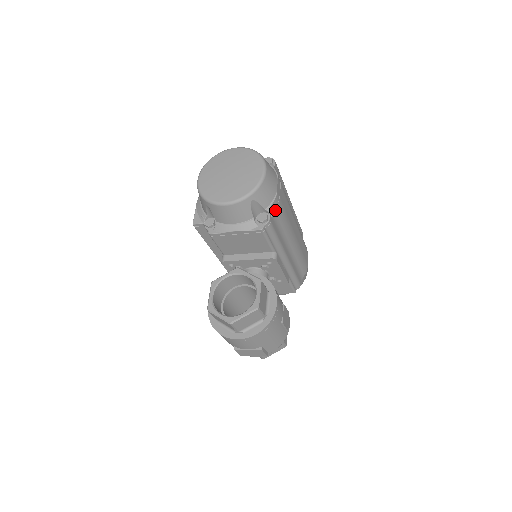
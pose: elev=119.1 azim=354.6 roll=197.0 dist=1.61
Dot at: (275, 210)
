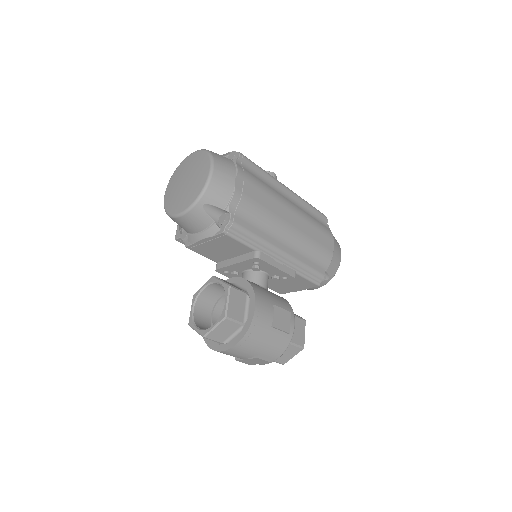
Dot at: (239, 207)
